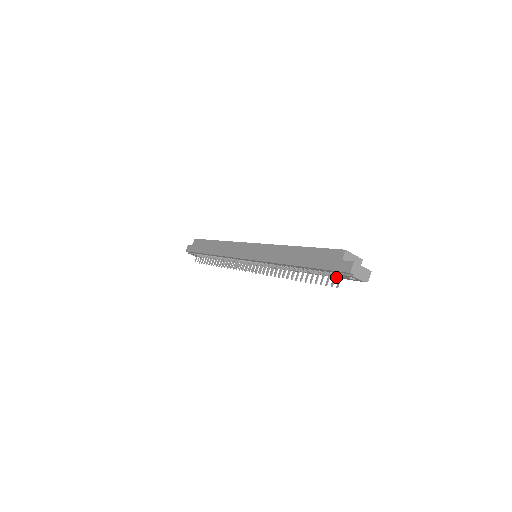
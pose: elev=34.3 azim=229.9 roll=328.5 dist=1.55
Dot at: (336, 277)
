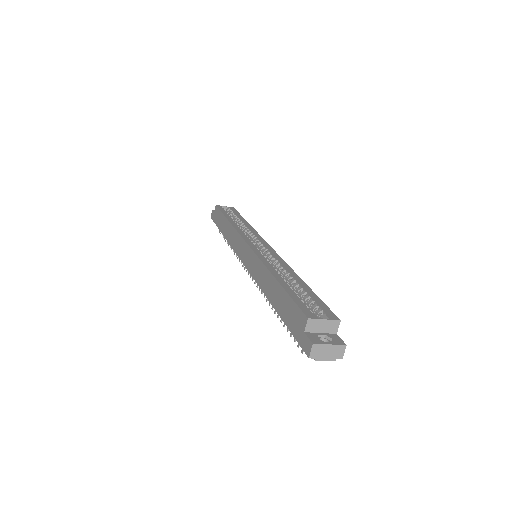
Dot at: occluded
